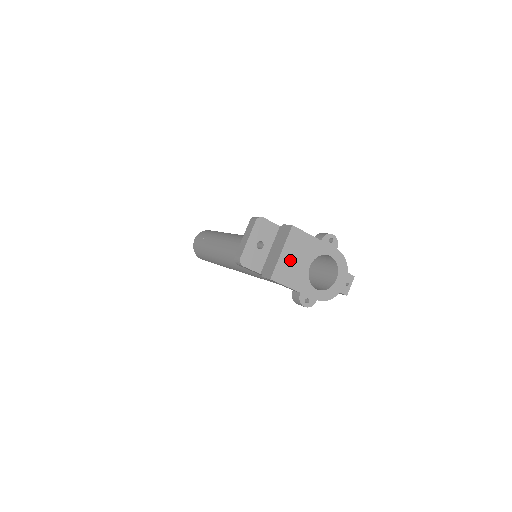
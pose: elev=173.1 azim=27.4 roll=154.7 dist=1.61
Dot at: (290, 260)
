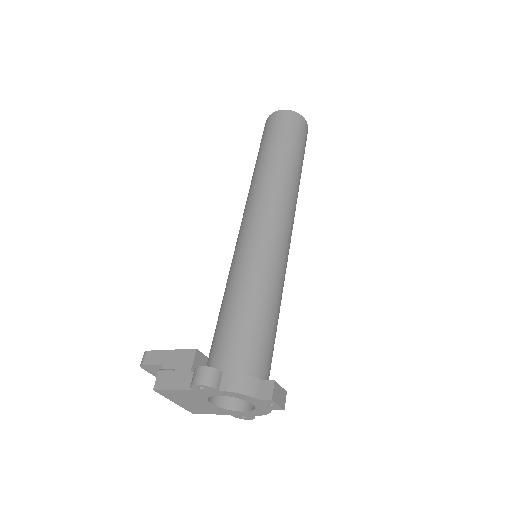
Dot at: (188, 404)
